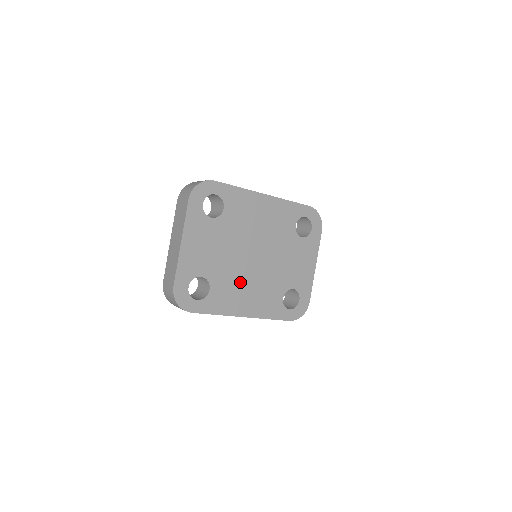
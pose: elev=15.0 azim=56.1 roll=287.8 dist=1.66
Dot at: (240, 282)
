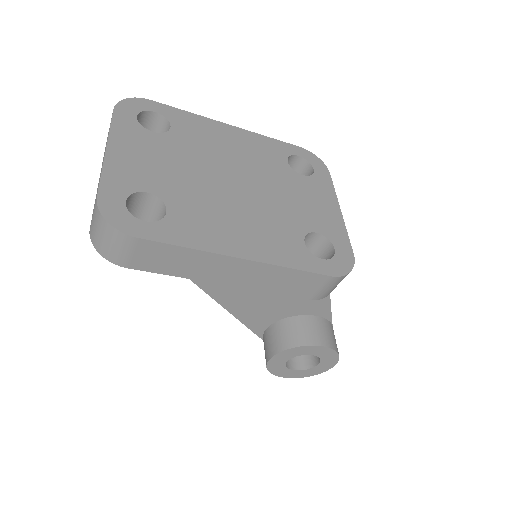
Dot at: (220, 210)
